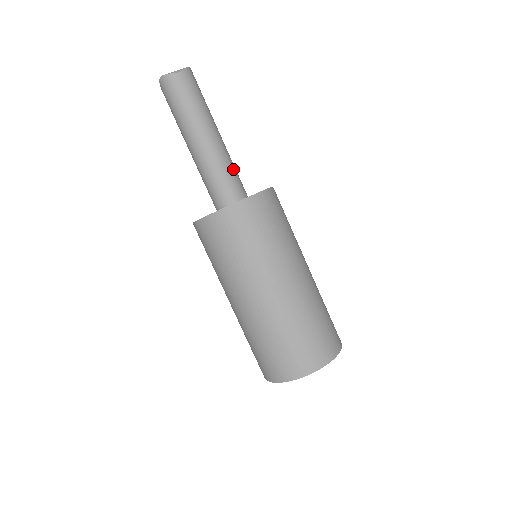
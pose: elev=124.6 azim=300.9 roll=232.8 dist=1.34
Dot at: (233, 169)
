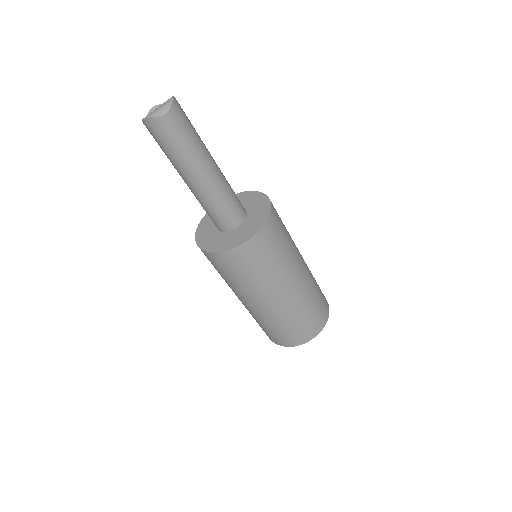
Dot at: (232, 195)
